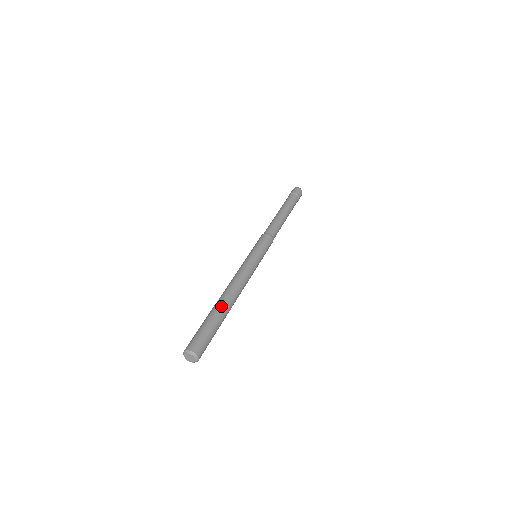
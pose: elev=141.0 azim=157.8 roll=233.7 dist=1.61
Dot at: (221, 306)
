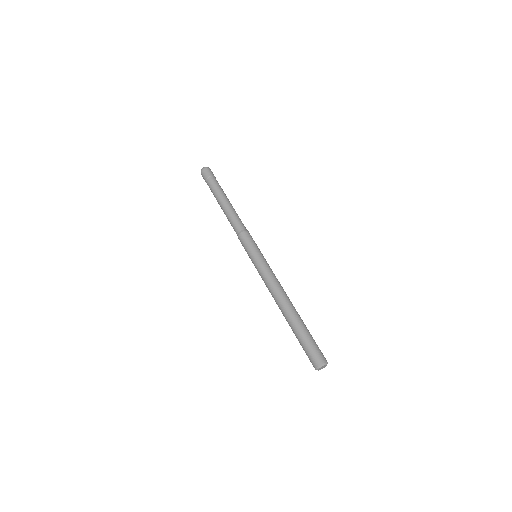
Dot at: (299, 316)
